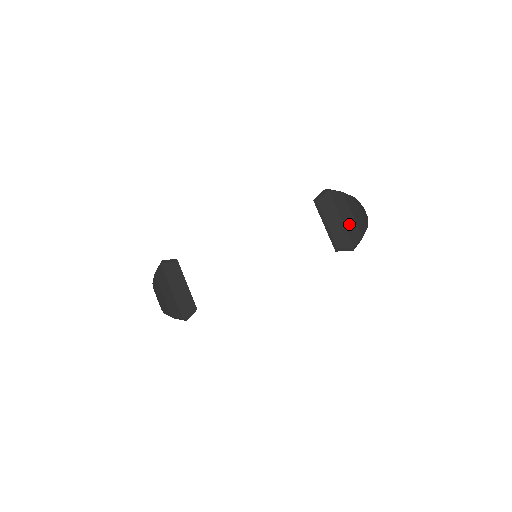
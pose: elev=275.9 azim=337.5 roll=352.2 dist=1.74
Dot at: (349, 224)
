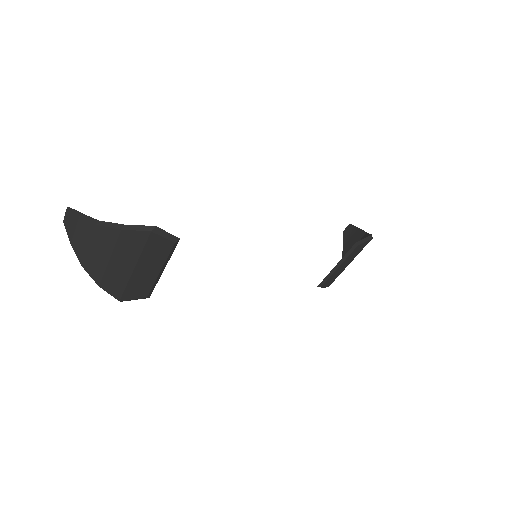
Dot at: occluded
